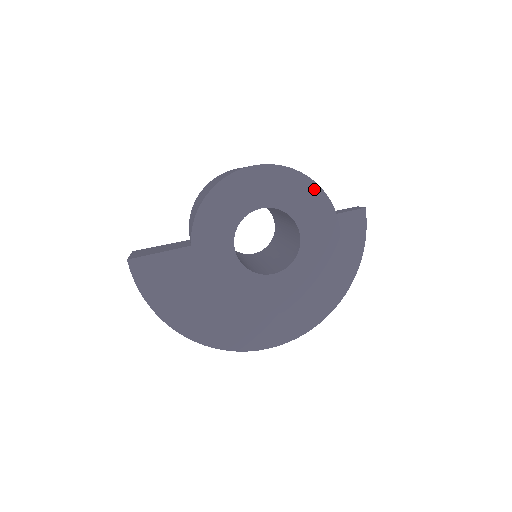
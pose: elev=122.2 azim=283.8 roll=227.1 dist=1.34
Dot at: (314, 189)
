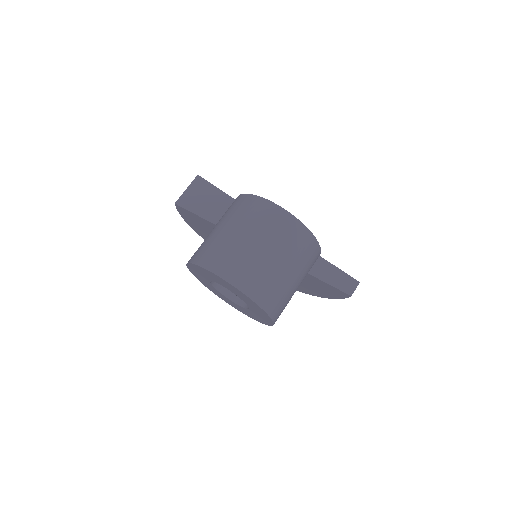
Dot at: (265, 313)
